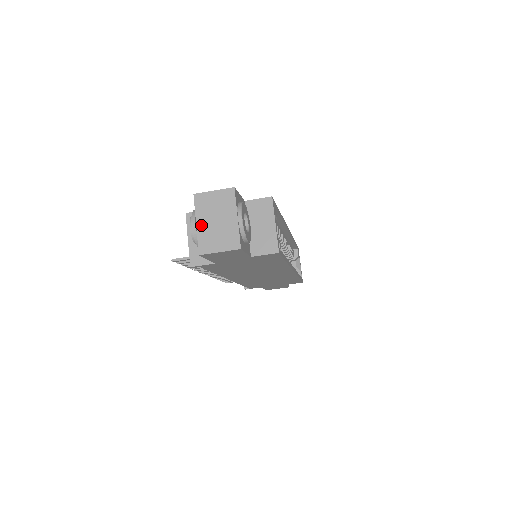
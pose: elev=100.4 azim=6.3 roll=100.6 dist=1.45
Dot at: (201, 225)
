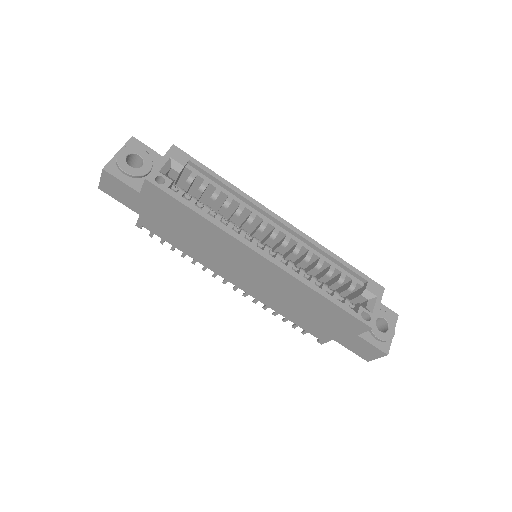
Dot at: occluded
